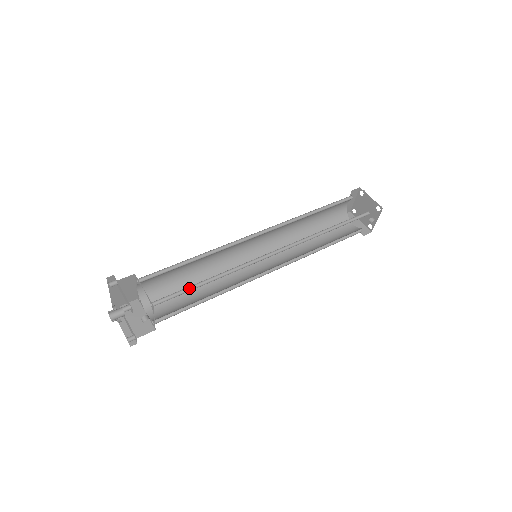
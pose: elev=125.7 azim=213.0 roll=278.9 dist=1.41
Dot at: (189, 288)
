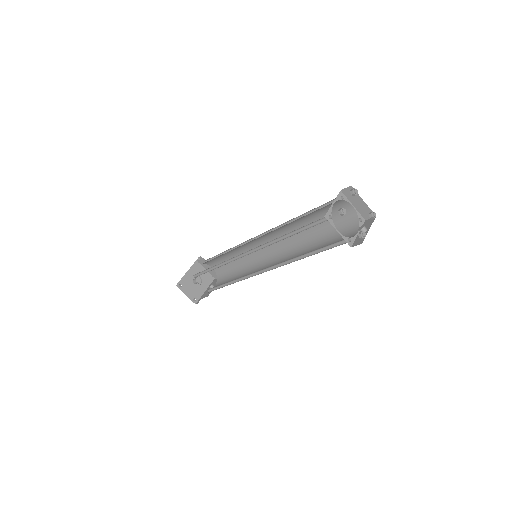
Dot at: (221, 285)
